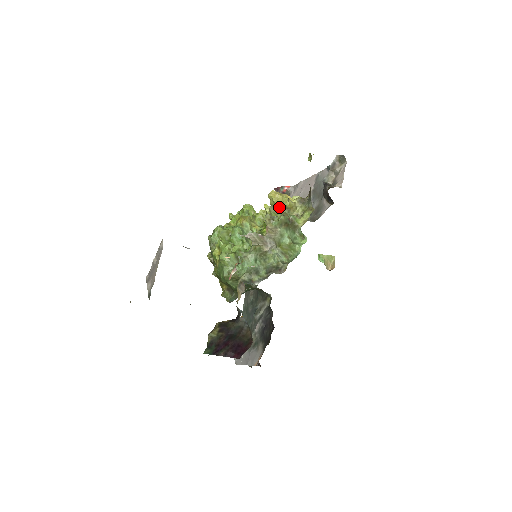
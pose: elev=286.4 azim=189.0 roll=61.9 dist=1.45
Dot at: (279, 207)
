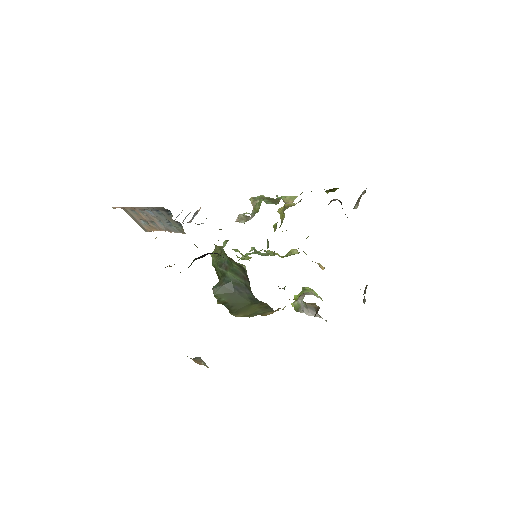
Dot at: (284, 215)
